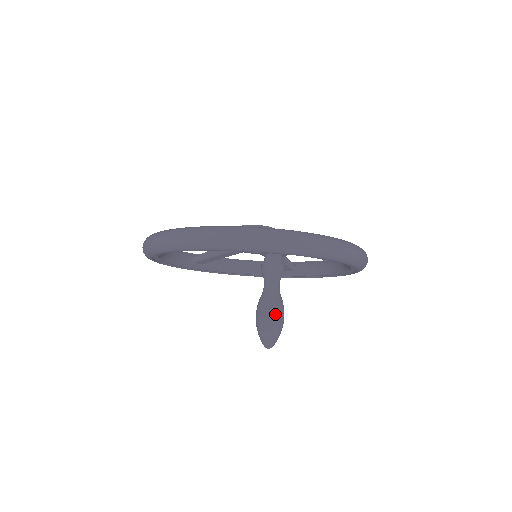
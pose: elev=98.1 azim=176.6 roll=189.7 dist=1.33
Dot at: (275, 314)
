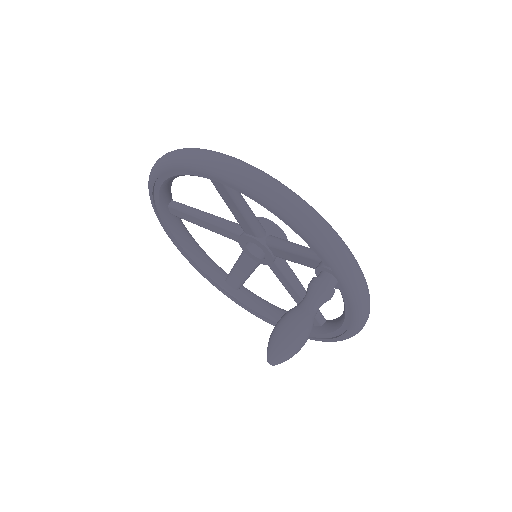
Dot at: (306, 336)
